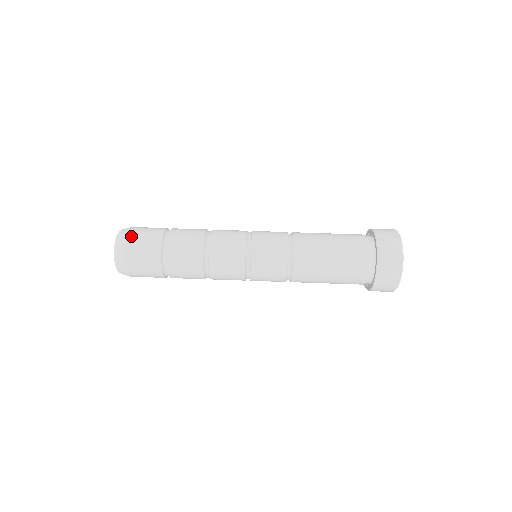
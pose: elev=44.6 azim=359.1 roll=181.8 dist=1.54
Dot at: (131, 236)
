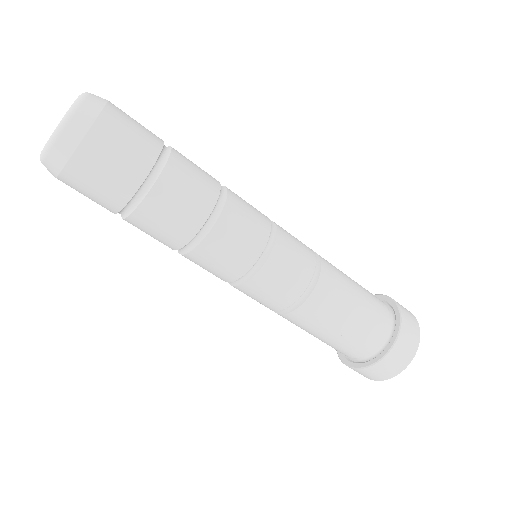
Dot at: occluded
